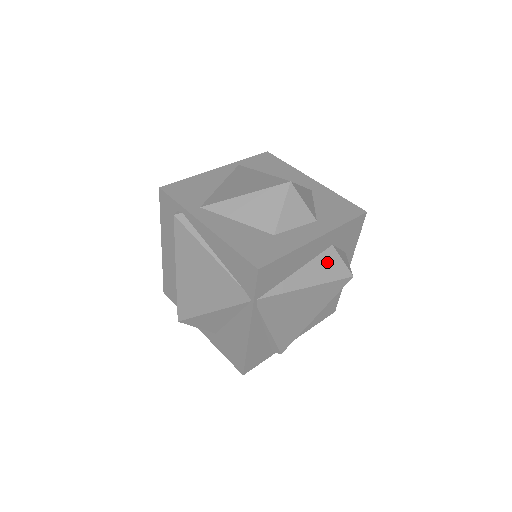
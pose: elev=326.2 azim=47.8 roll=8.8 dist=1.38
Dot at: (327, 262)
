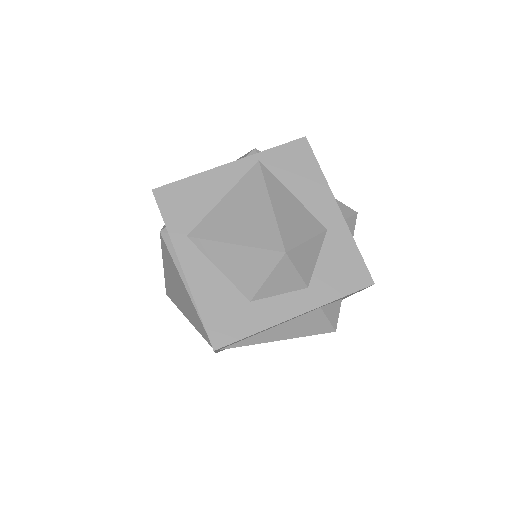
Dot at: (308, 321)
